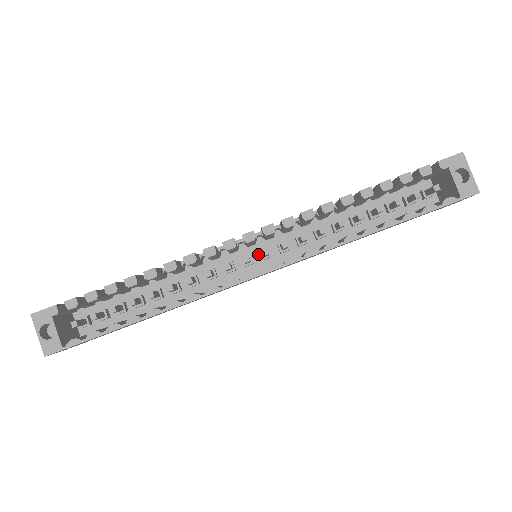
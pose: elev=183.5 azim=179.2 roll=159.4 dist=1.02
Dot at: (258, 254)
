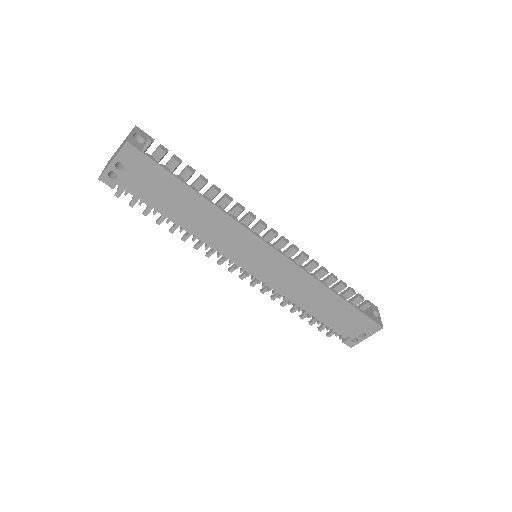
Dot at: occluded
